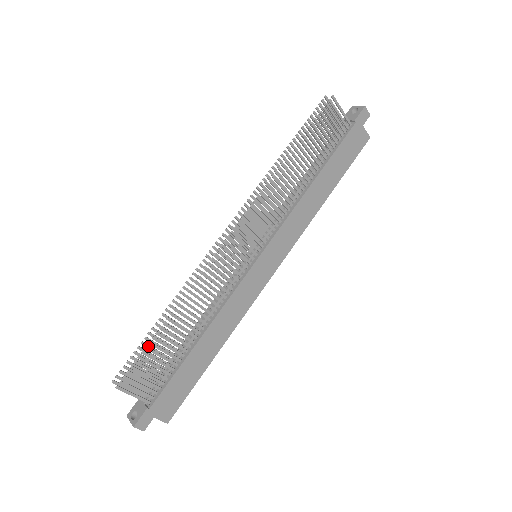
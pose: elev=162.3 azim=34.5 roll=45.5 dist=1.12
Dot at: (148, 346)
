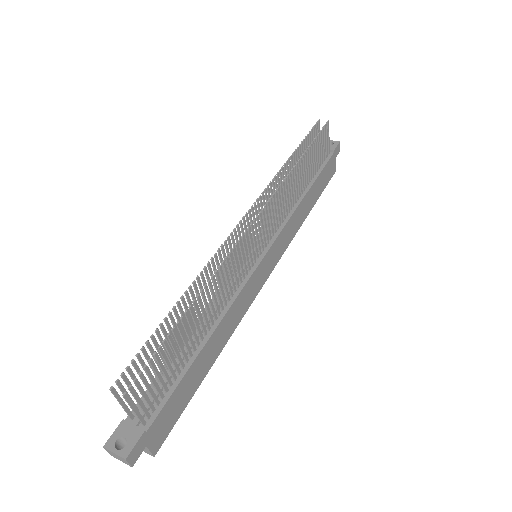
Dot at: (156, 342)
